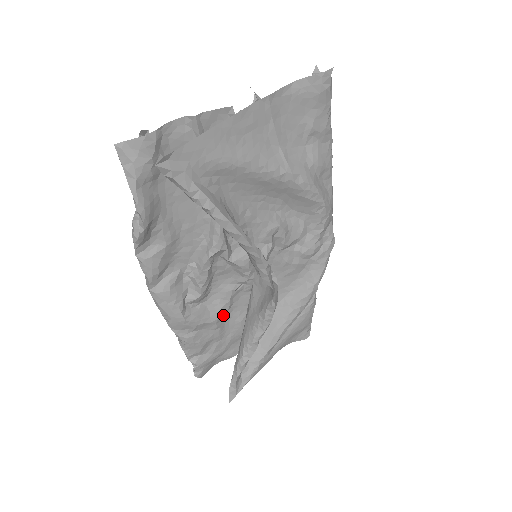
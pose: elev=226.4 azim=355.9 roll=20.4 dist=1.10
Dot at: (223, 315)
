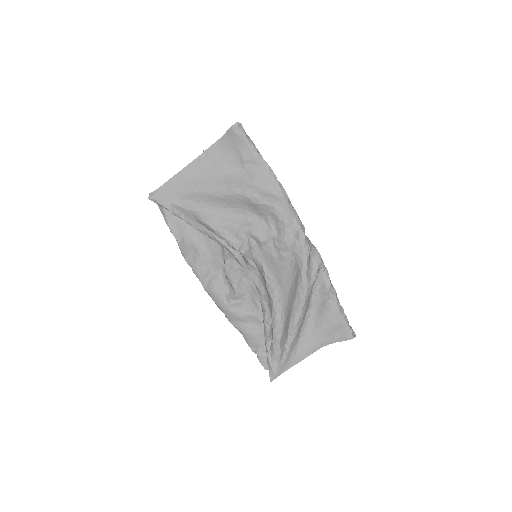
Dot at: occluded
